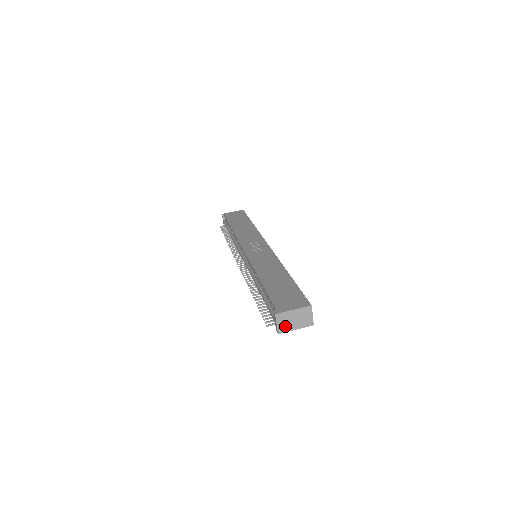
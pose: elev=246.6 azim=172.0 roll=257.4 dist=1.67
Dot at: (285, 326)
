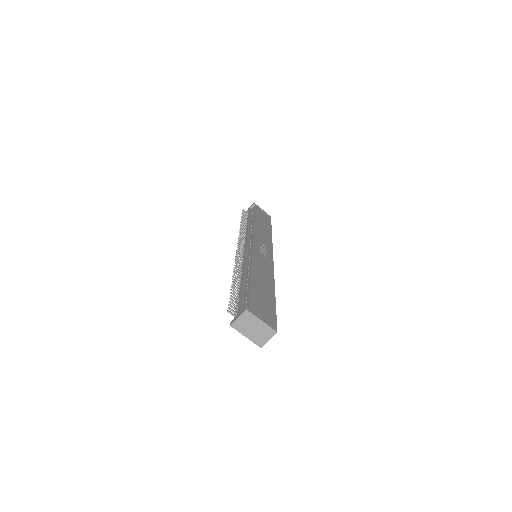
Dot at: (242, 326)
